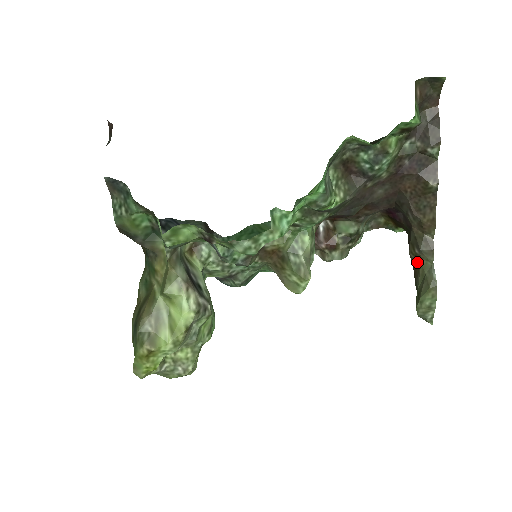
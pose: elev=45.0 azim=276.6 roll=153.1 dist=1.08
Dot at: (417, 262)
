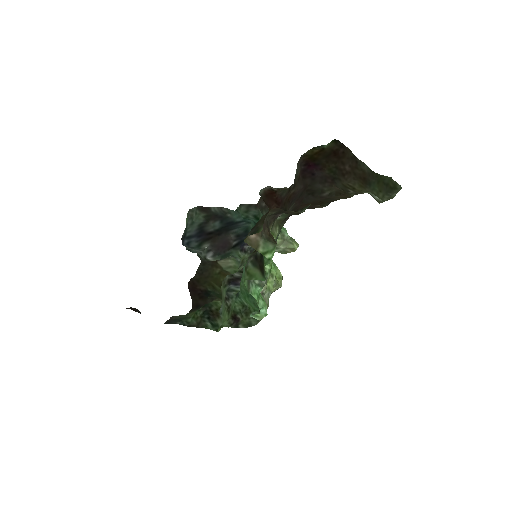
Dot at: (358, 187)
